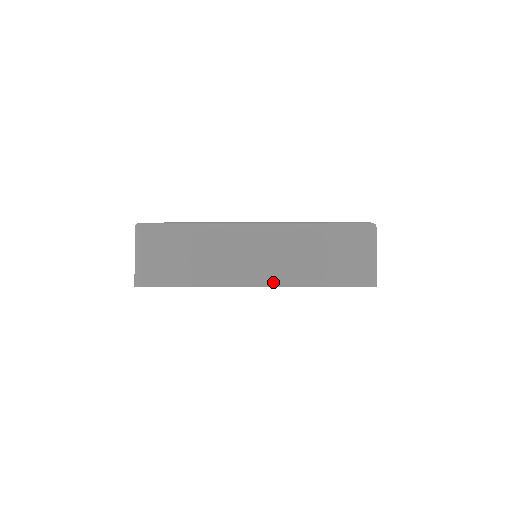
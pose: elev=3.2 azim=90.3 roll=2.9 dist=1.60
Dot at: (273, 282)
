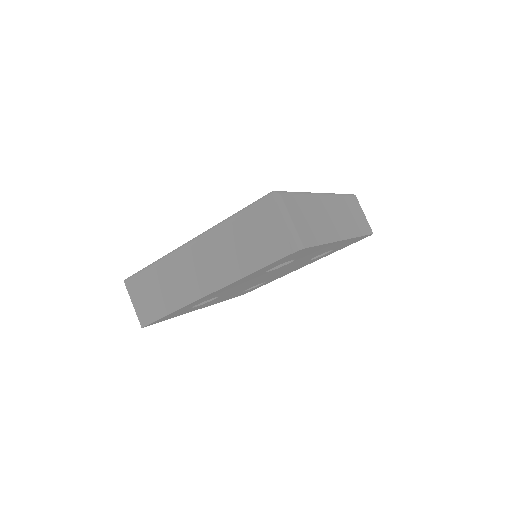
Dot at: (219, 284)
